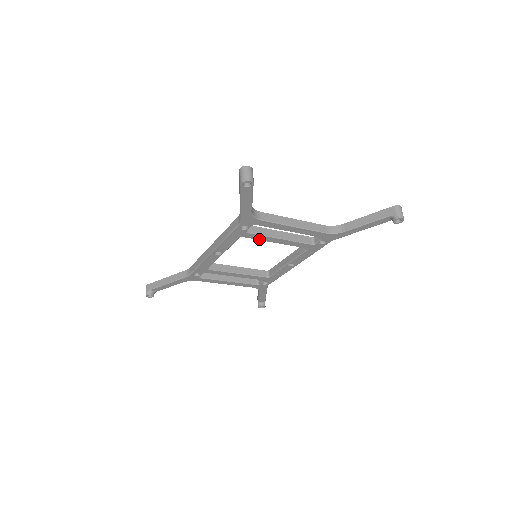
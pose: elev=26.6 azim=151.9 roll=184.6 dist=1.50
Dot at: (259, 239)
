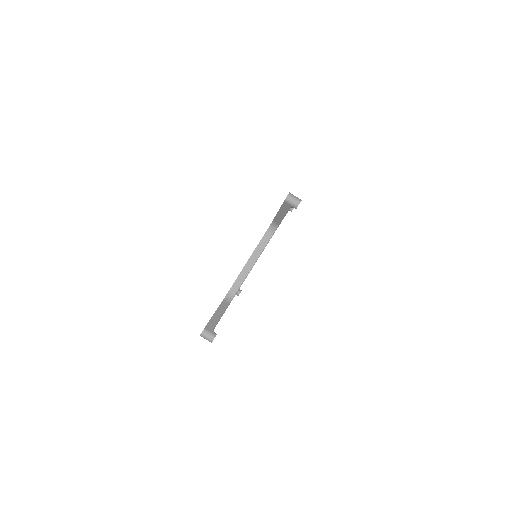
Dot at: occluded
